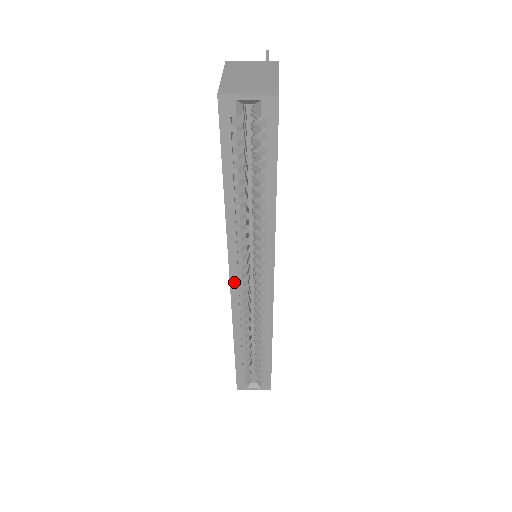
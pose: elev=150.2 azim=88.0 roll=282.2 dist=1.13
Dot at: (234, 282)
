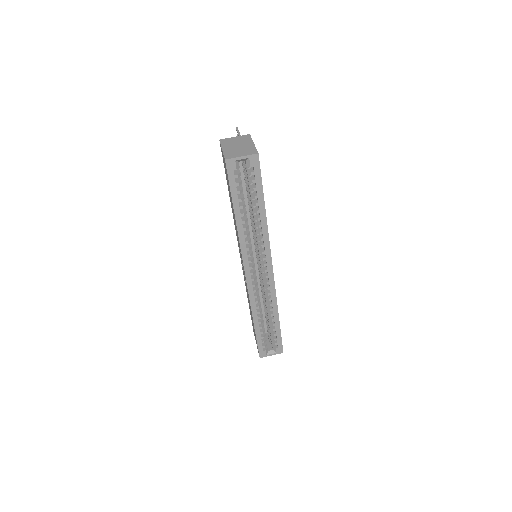
Dot at: (248, 273)
